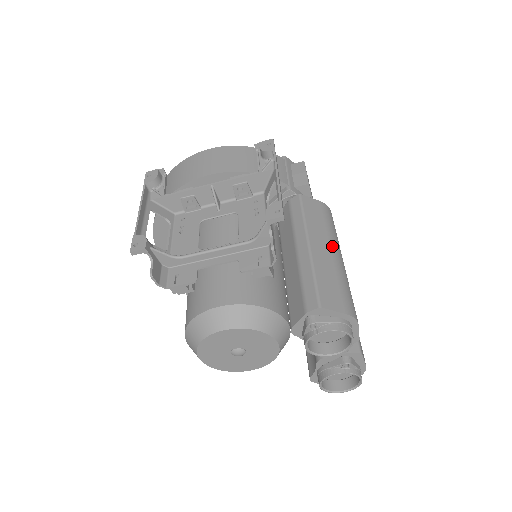
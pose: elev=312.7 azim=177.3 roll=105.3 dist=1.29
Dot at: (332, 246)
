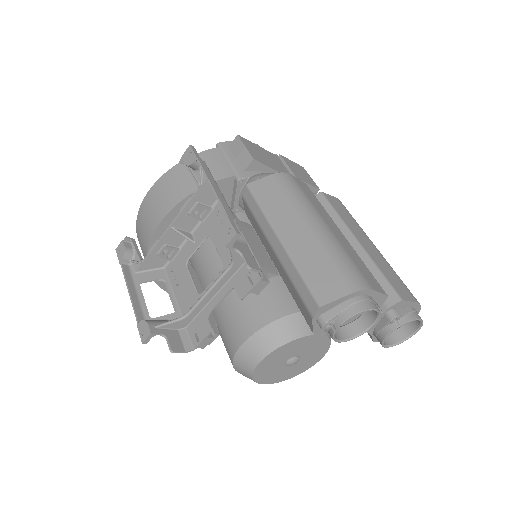
Dot at: (305, 221)
